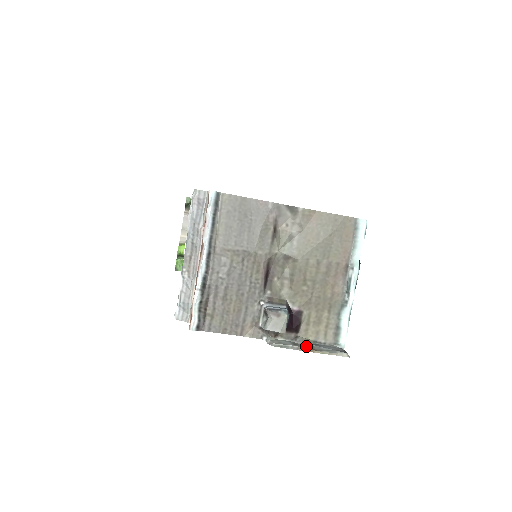
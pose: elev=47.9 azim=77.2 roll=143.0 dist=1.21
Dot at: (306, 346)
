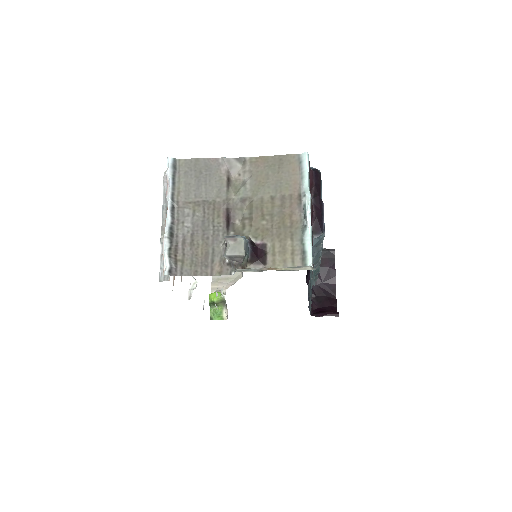
Dot at: (270, 268)
